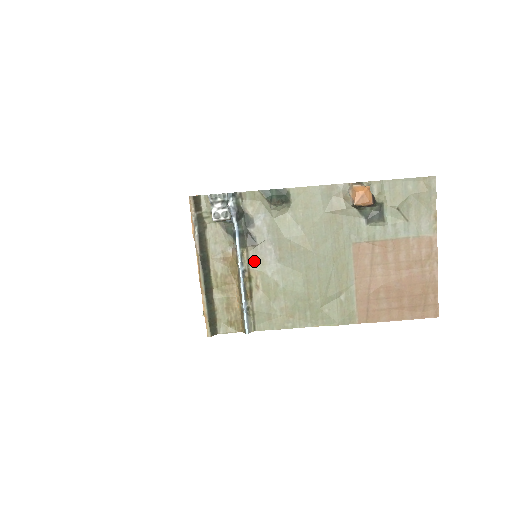
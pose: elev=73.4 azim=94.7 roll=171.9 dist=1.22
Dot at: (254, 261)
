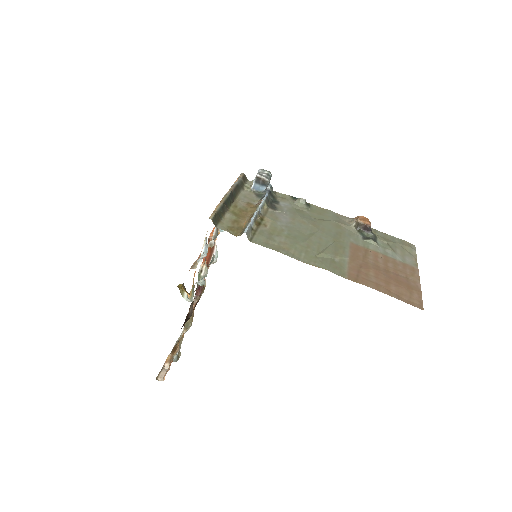
Dot at: (270, 215)
